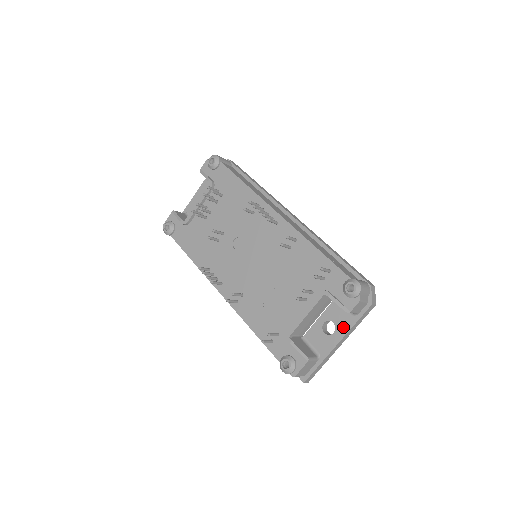
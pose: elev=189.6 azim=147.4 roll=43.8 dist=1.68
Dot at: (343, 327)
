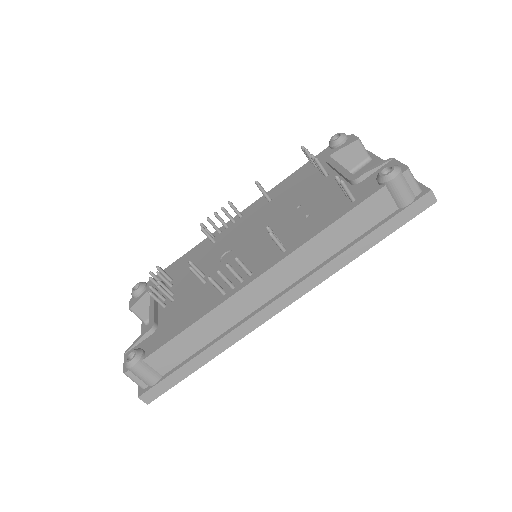
Dot at: occluded
